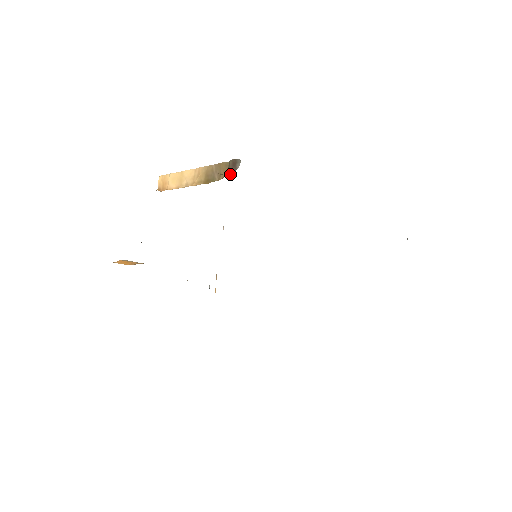
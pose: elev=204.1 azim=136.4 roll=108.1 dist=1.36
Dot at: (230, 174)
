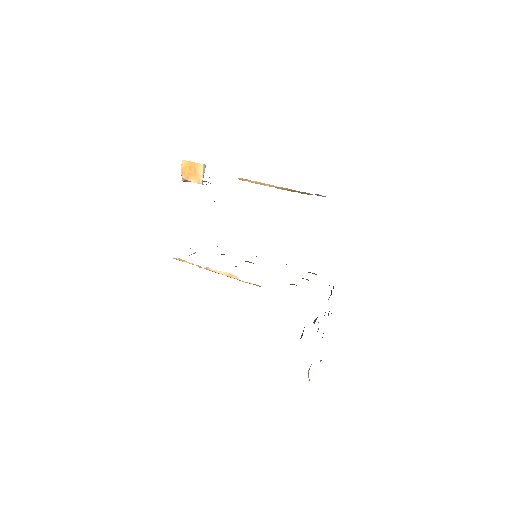
Dot at: occluded
